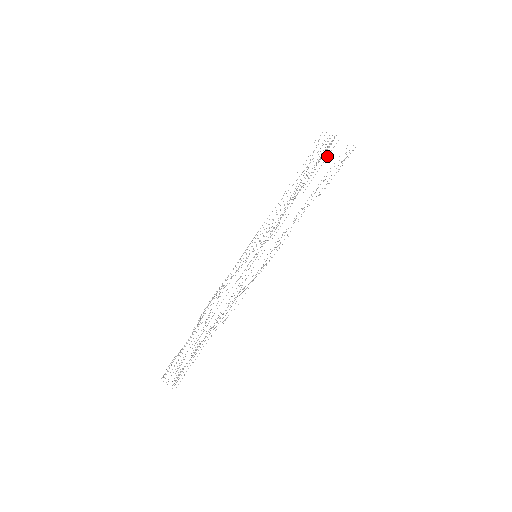
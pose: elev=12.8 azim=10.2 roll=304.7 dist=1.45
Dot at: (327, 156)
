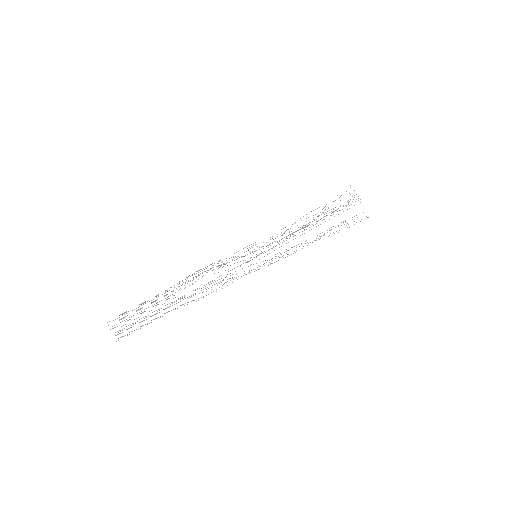
Dot at: (347, 209)
